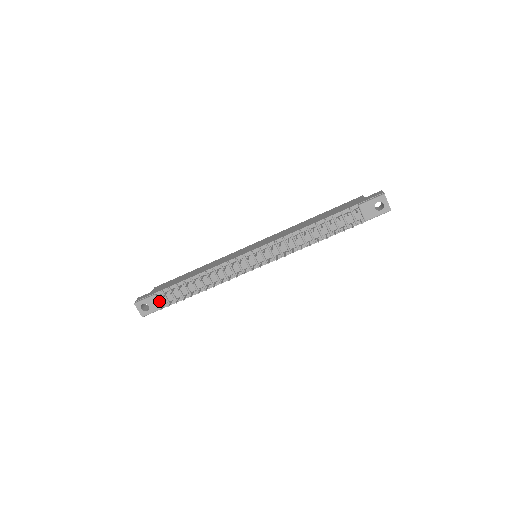
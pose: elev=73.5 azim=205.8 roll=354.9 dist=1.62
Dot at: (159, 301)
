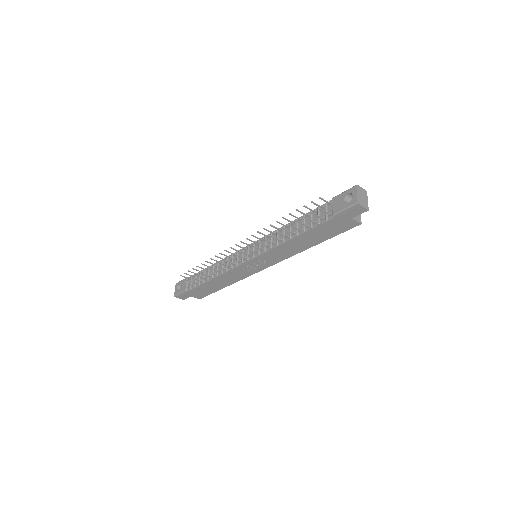
Dot at: (187, 284)
